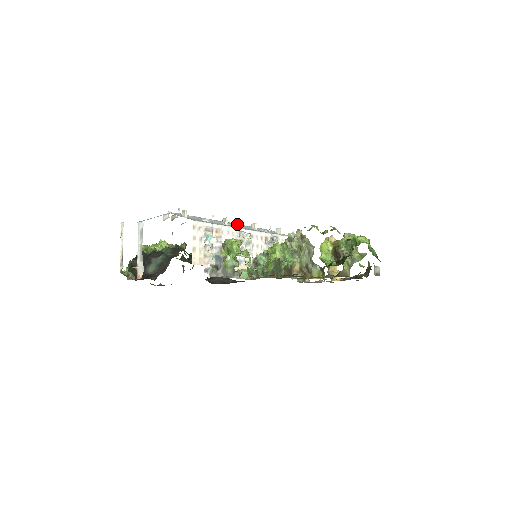
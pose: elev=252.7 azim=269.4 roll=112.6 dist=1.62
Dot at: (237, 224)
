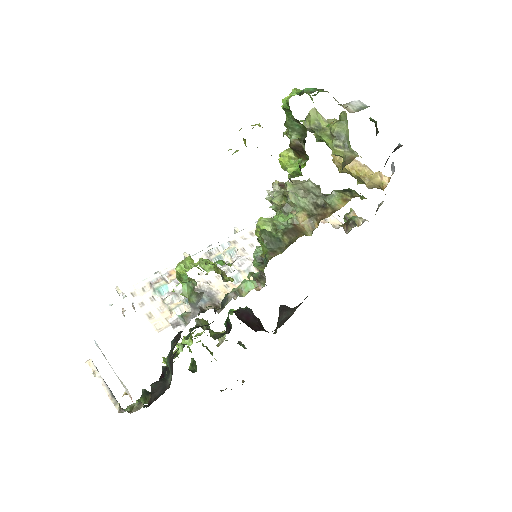
Dot at: occluded
